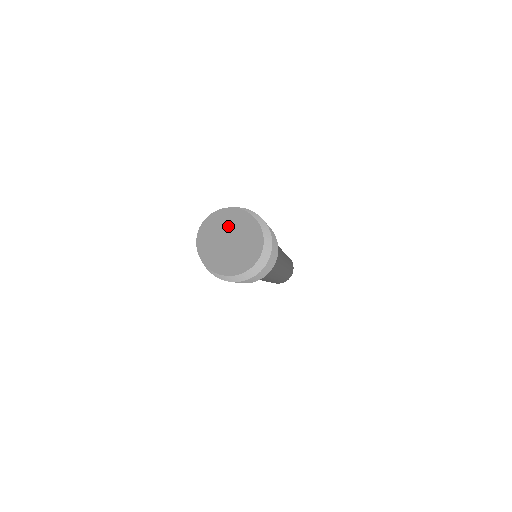
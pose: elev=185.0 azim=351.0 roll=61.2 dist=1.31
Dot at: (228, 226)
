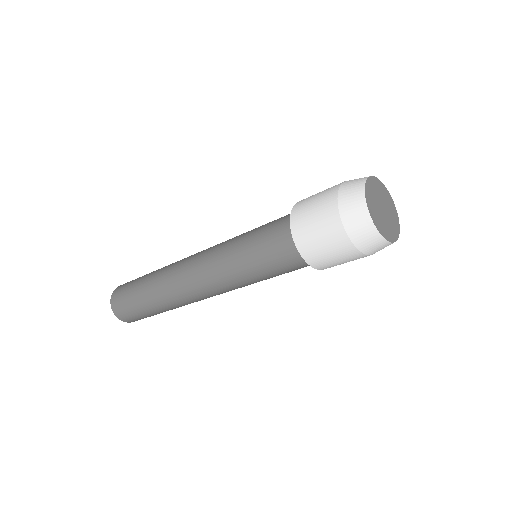
Dot at: (382, 195)
